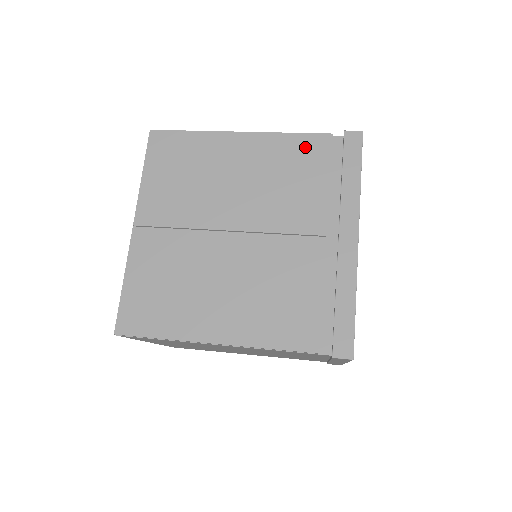
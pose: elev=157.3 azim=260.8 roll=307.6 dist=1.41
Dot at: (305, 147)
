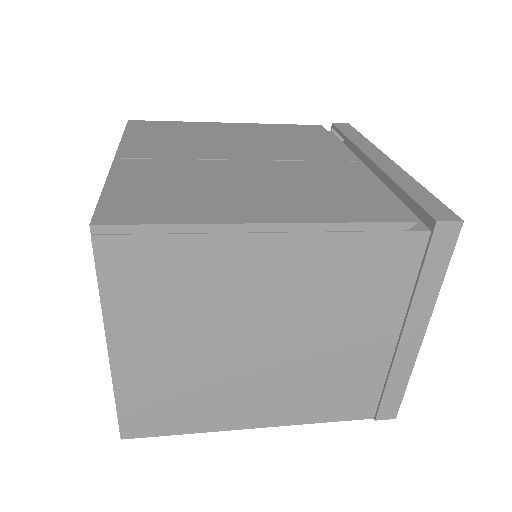
Dot at: (300, 129)
